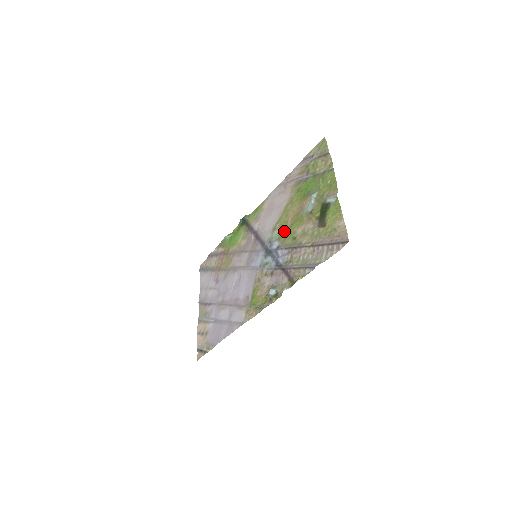
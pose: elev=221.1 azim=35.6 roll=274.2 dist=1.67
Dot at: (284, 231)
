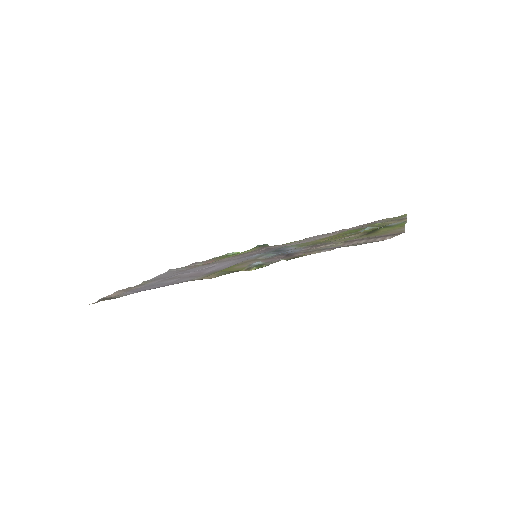
Dot at: (310, 243)
